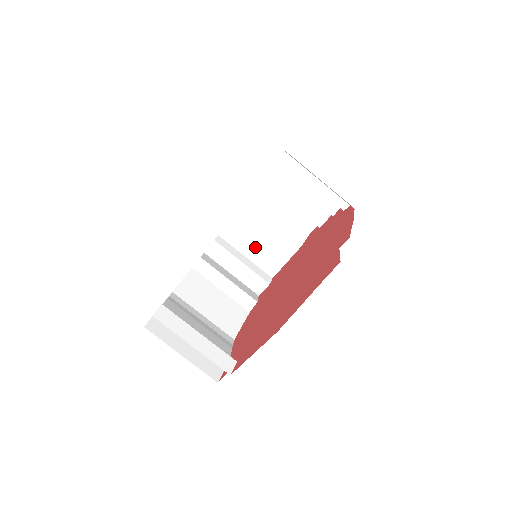
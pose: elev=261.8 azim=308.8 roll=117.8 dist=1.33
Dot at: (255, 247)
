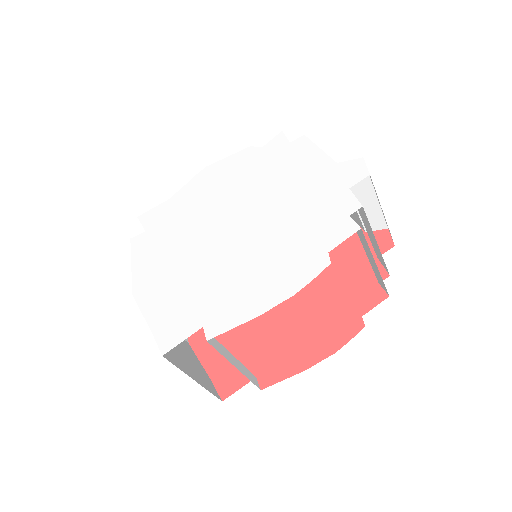
Dot at: occluded
